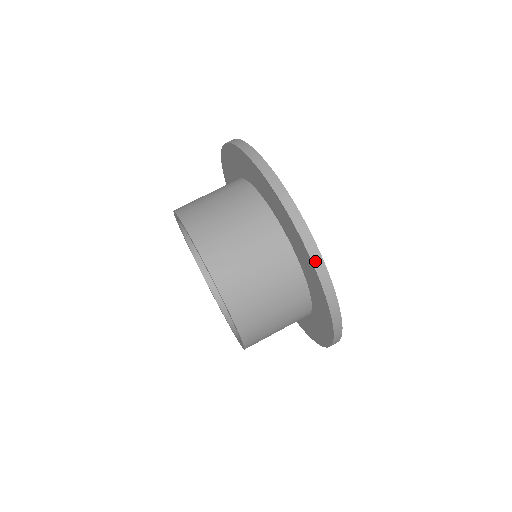
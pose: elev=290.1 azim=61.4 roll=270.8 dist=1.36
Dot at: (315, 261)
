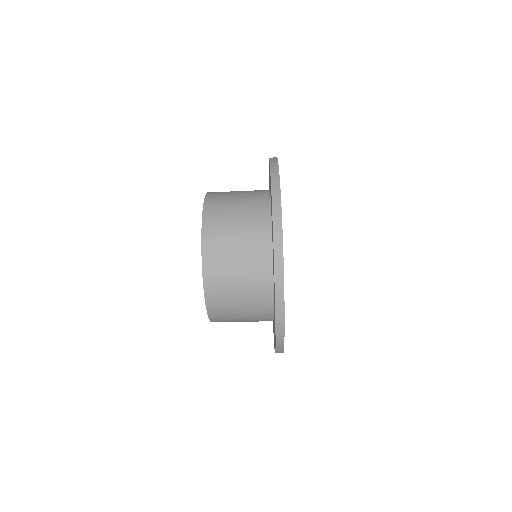
Dot at: occluded
